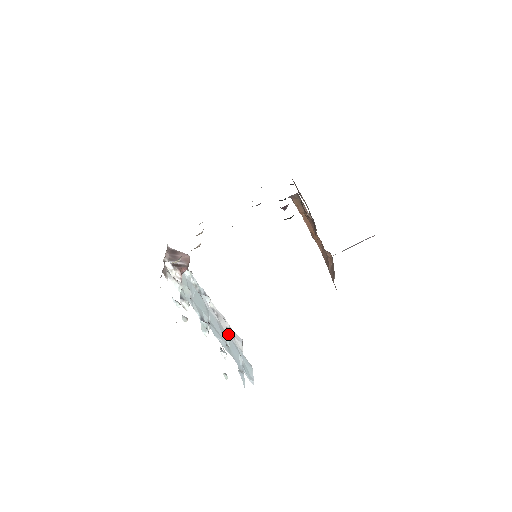
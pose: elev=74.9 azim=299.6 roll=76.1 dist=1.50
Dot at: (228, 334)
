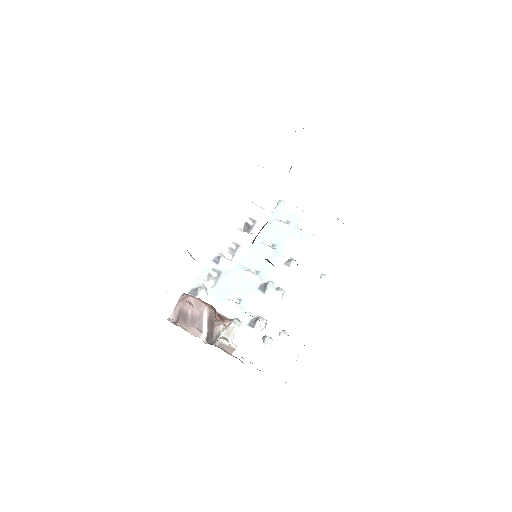
Dot at: (255, 233)
